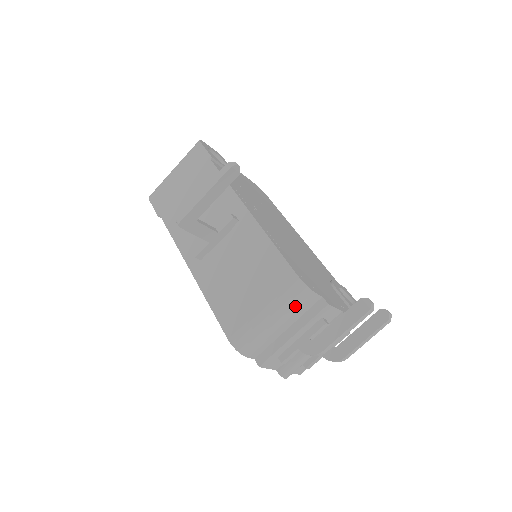
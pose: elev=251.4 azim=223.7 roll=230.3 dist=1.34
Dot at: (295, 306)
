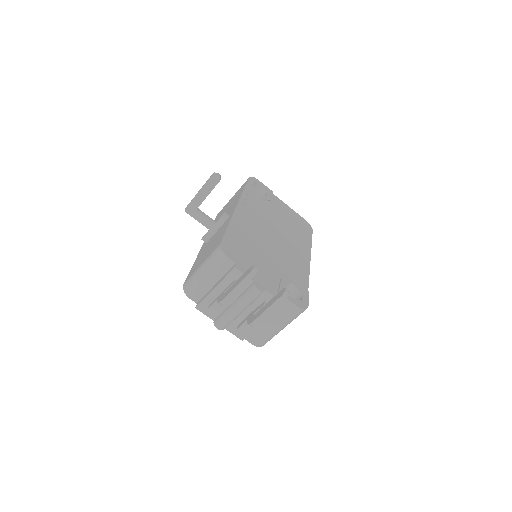
Dot at: (215, 264)
